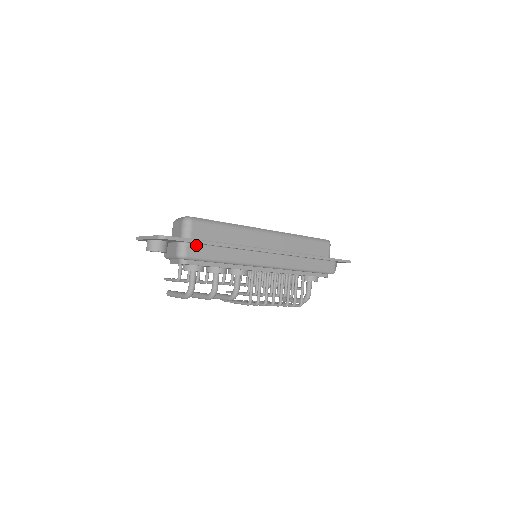
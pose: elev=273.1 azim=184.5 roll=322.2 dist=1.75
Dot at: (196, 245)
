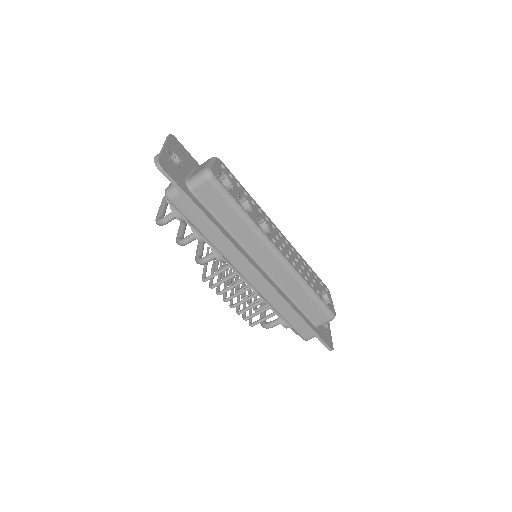
Dot at: (188, 201)
